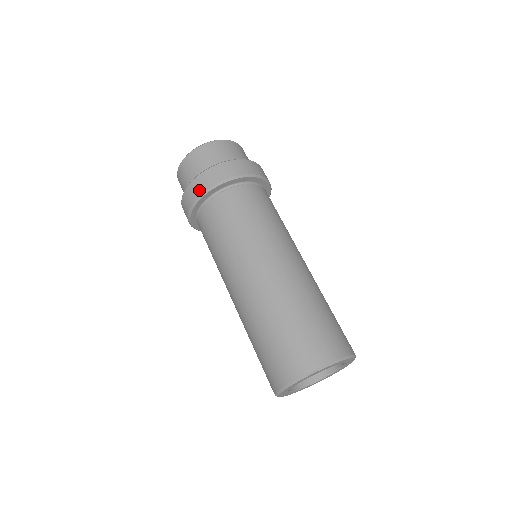
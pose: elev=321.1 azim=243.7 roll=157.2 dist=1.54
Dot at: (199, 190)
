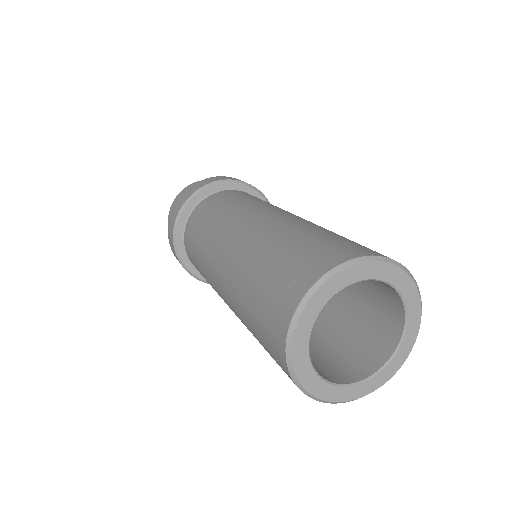
Dot at: (193, 190)
